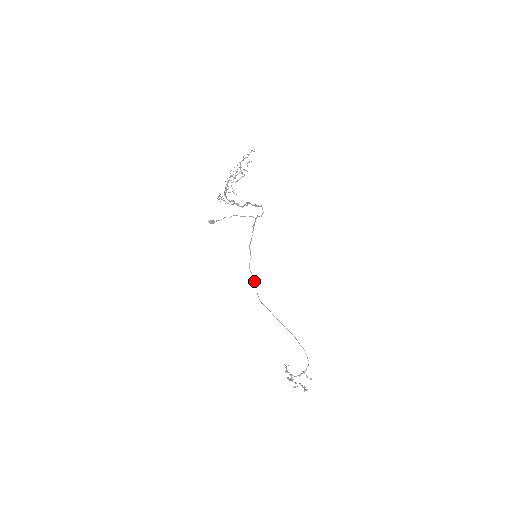
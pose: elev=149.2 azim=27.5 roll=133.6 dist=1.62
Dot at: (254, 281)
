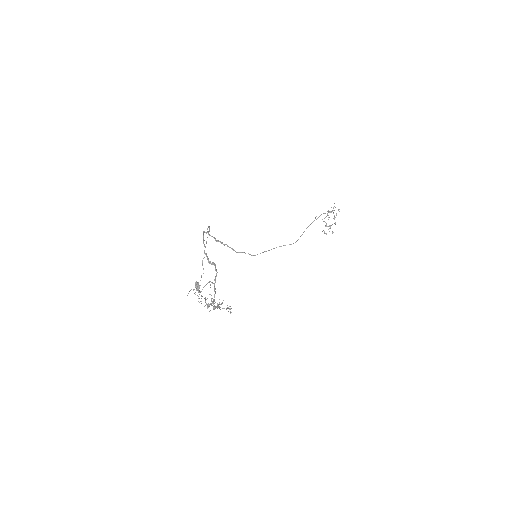
Dot at: occluded
